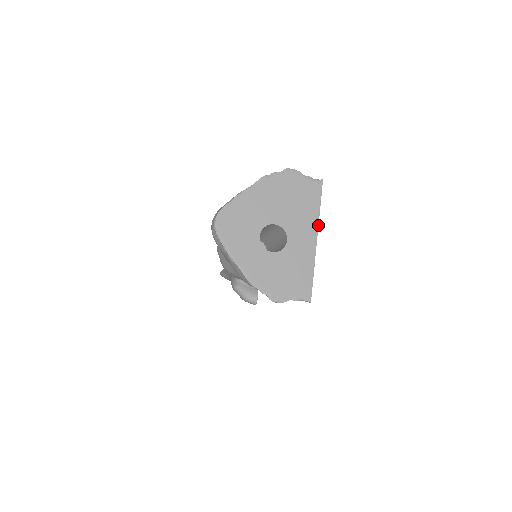
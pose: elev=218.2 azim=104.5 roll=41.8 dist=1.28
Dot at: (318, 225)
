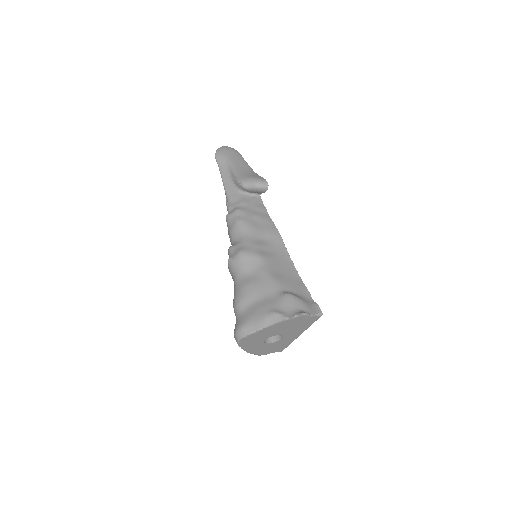
Dot at: occluded
